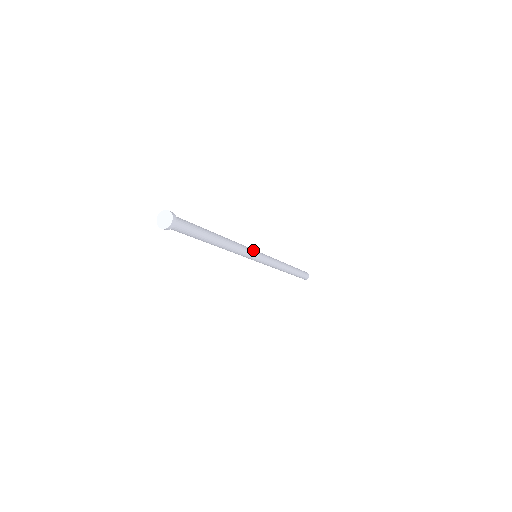
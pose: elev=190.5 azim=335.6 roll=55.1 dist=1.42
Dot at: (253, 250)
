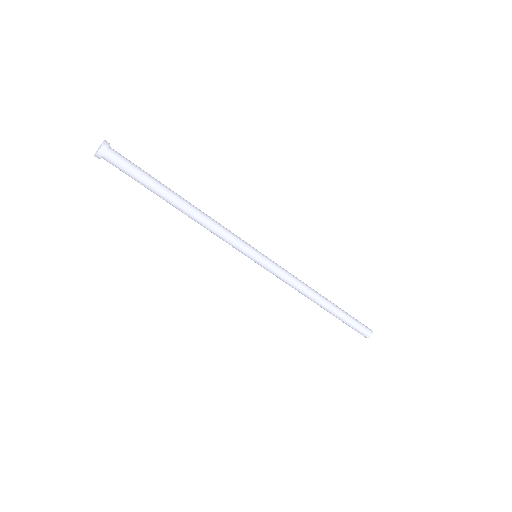
Dot at: (246, 242)
